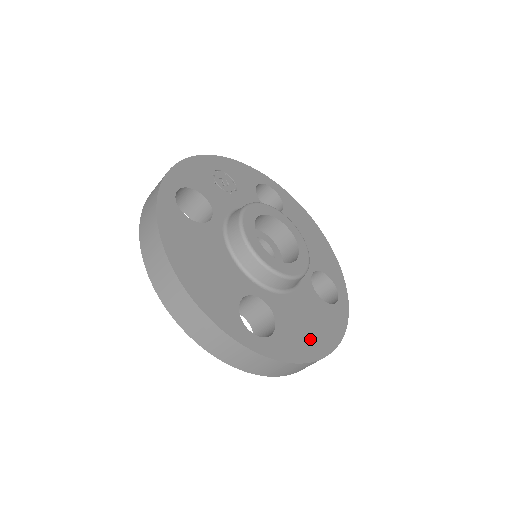
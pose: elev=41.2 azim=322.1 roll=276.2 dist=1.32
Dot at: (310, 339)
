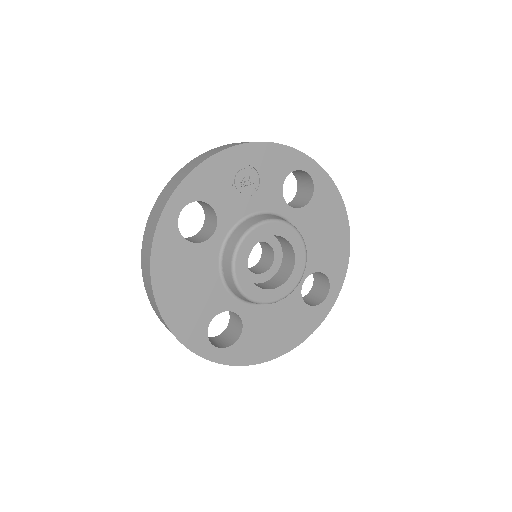
Dot at: (271, 343)
